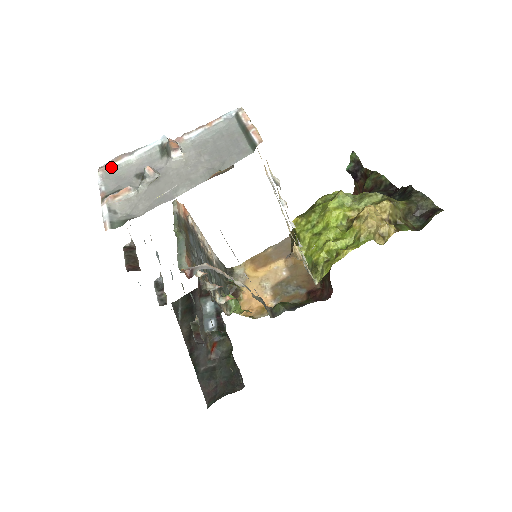
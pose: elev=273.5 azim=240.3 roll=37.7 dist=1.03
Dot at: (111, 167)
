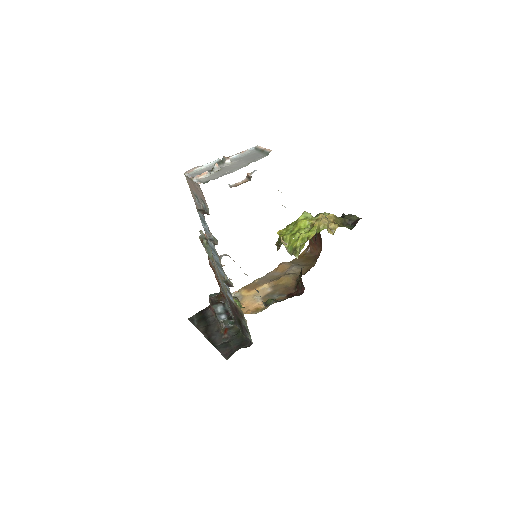
Dot at: (191, 171)
